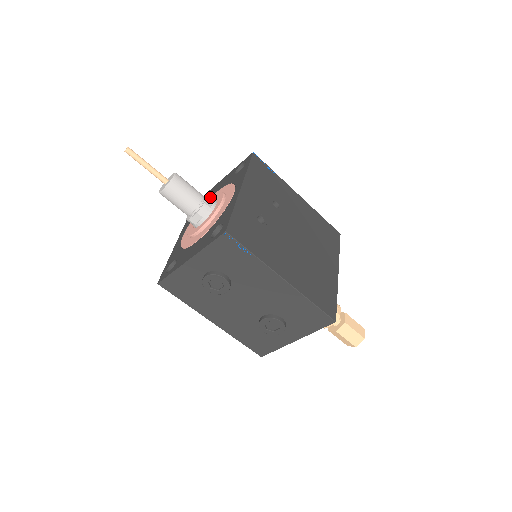
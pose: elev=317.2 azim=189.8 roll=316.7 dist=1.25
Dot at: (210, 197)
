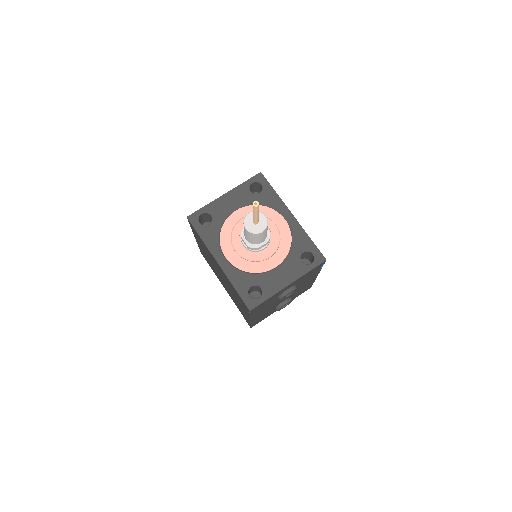
Dot at: occluded
